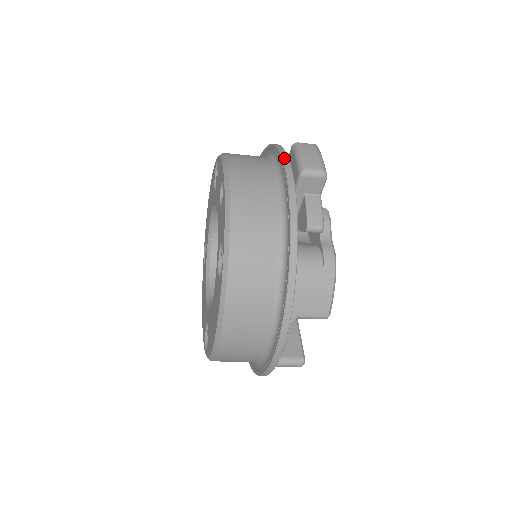
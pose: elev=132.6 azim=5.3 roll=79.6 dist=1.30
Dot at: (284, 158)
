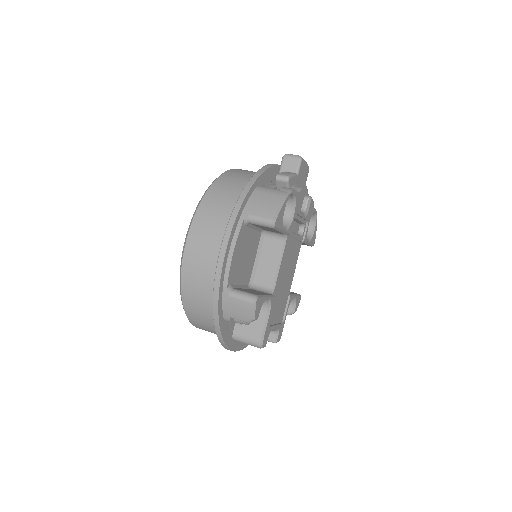
Dot at: occluded
